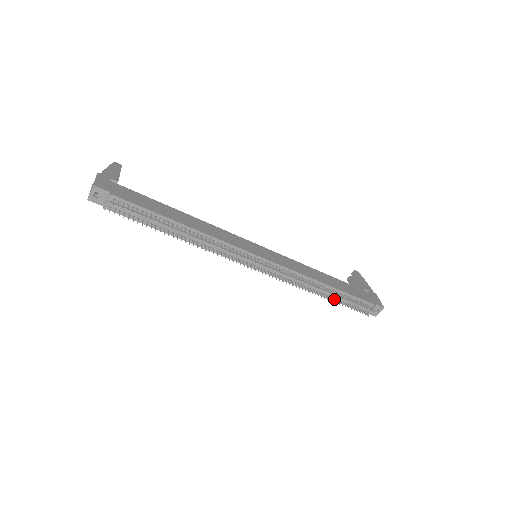
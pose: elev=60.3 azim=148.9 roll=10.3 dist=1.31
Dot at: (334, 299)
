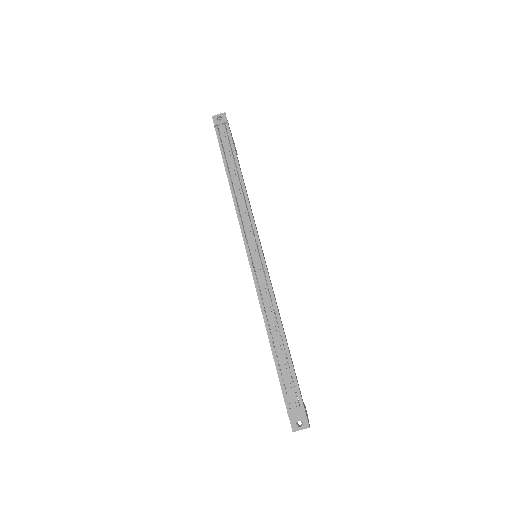
Dot at: (276, 357)
